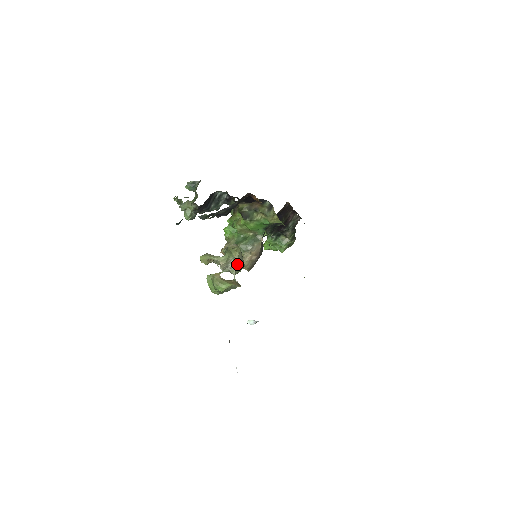
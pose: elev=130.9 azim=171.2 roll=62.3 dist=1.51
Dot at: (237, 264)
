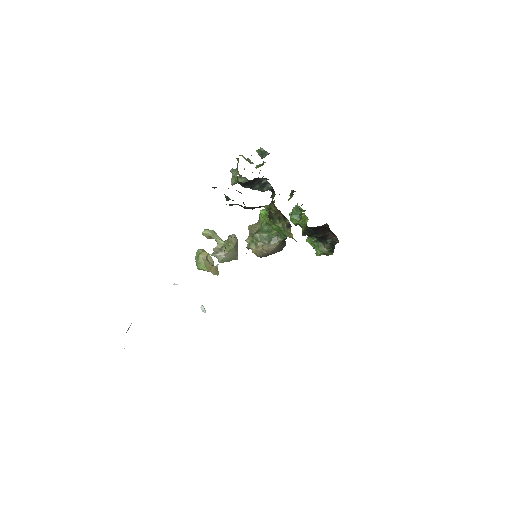
Dot at: (226, 256)
